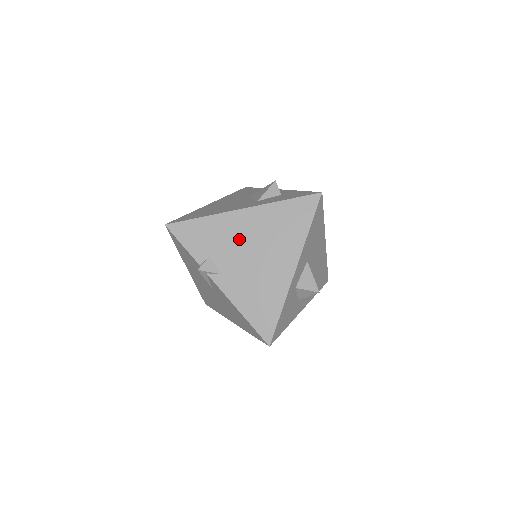
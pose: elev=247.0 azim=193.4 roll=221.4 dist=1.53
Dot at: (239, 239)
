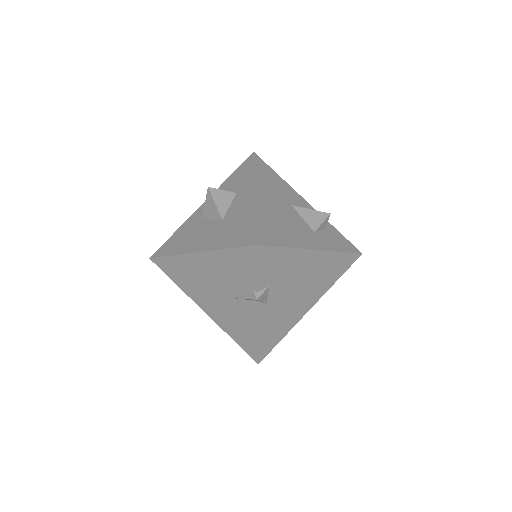
Dot at: (297, 276)
